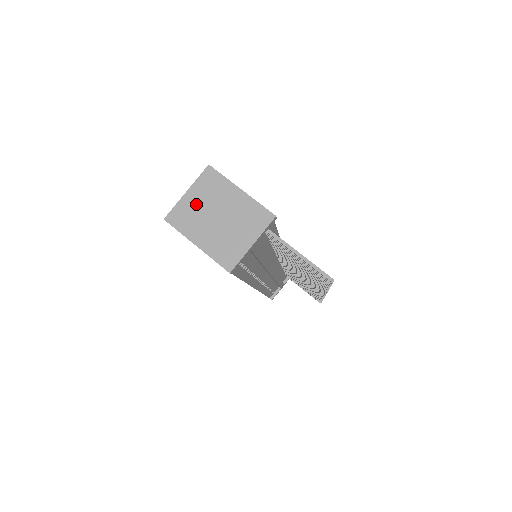
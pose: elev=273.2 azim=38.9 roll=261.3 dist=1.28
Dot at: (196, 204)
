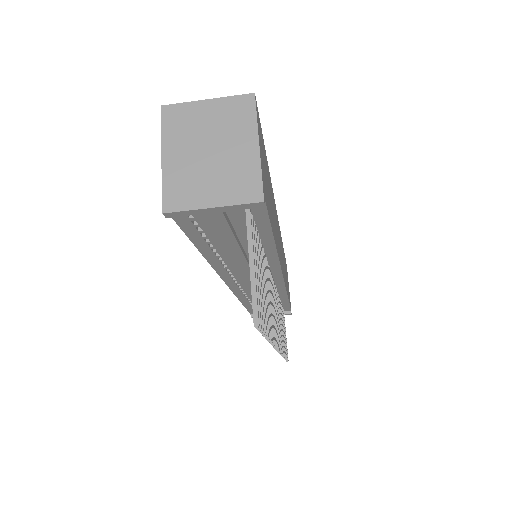
Dot at: (203, 119)
